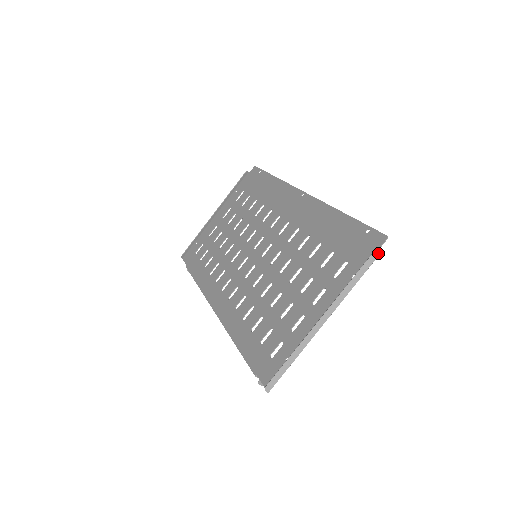
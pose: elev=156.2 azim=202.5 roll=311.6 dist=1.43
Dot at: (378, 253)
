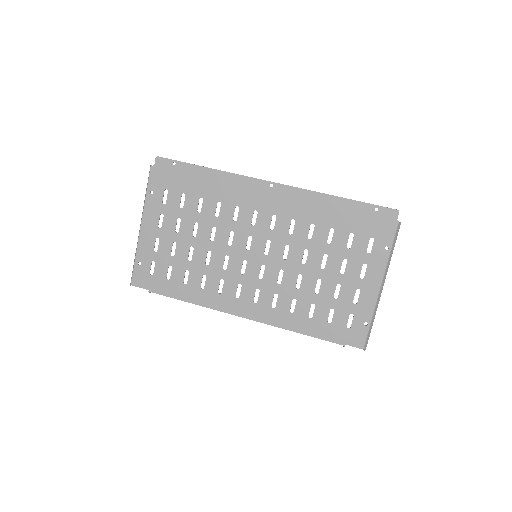
Dot at: occluded
